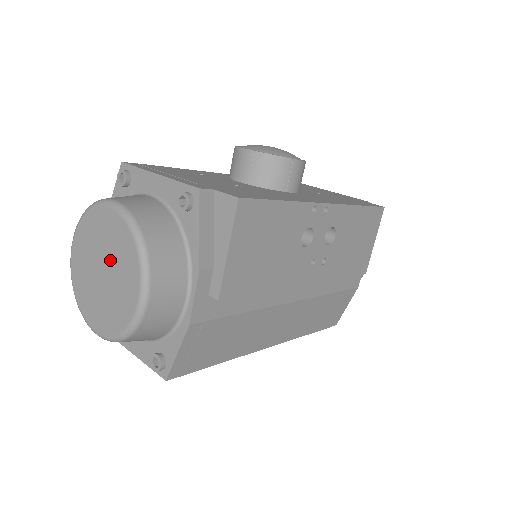
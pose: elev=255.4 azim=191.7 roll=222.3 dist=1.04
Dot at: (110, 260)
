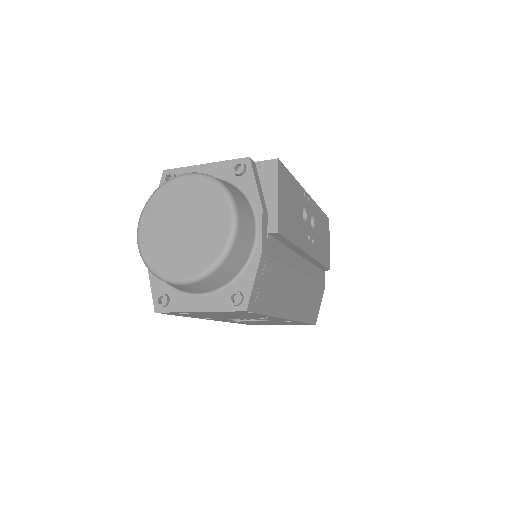
Dot at: (192, 213)
